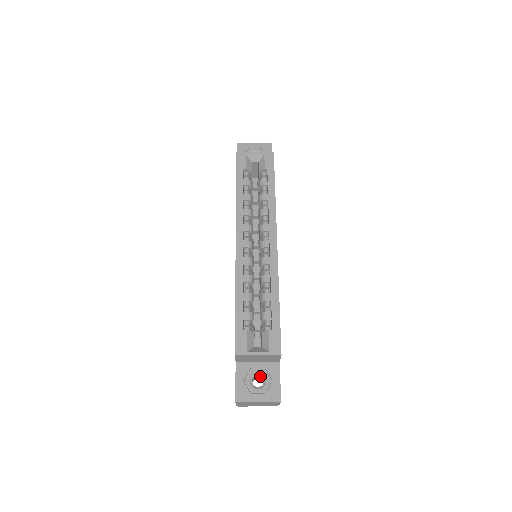
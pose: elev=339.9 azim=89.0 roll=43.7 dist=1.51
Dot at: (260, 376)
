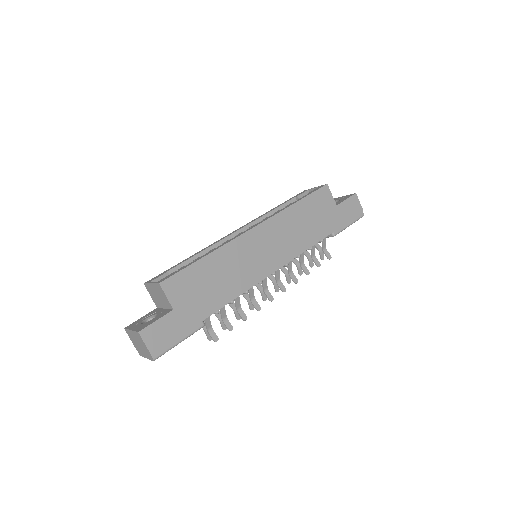
Dot at: occluded
